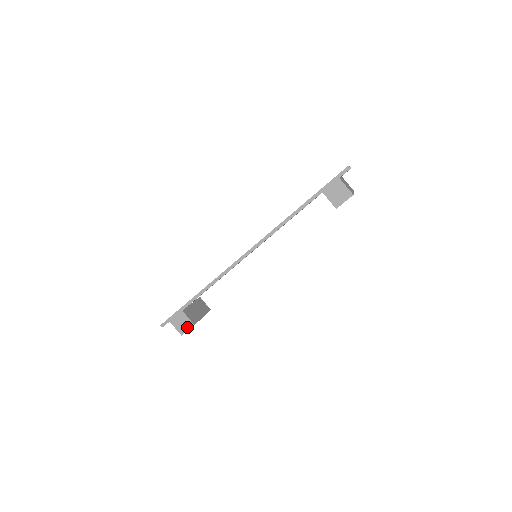
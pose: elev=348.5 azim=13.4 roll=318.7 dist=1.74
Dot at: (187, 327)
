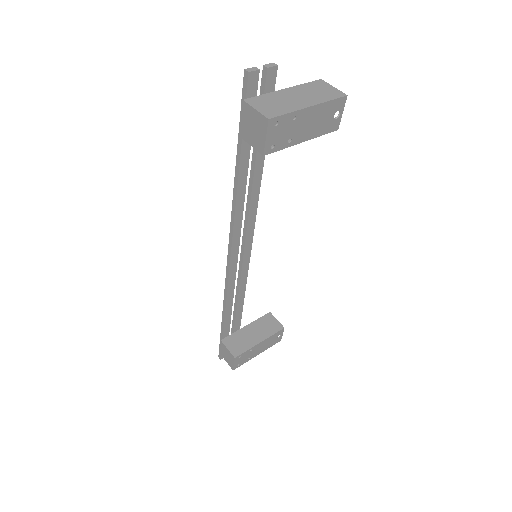
Dot at: (231, 360)
